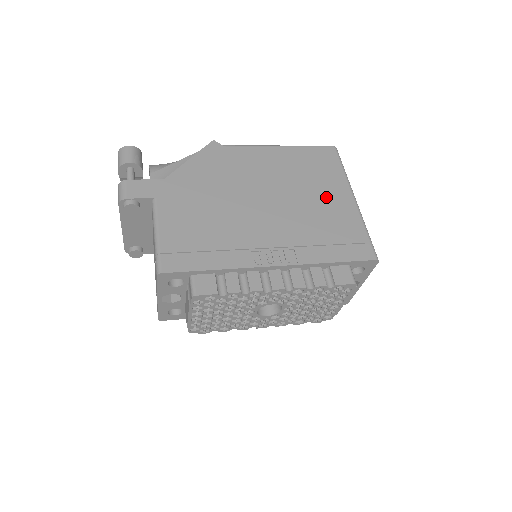
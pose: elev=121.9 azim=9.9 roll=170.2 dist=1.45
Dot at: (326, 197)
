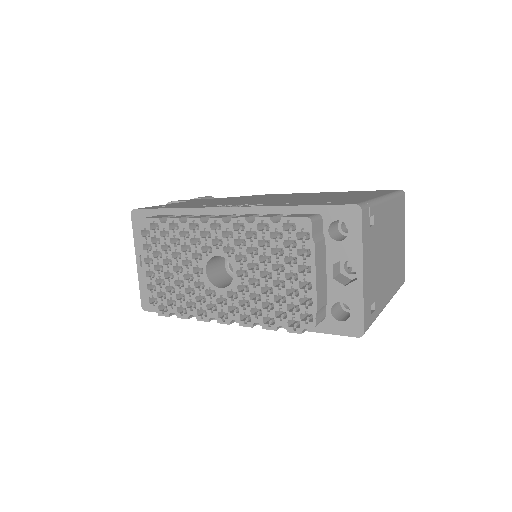
Dot at: (347, 196)
